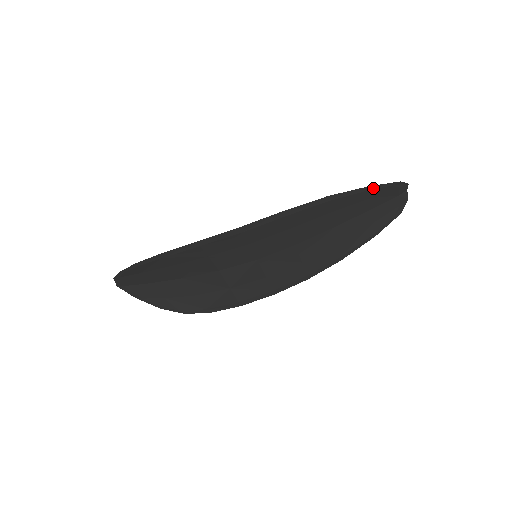
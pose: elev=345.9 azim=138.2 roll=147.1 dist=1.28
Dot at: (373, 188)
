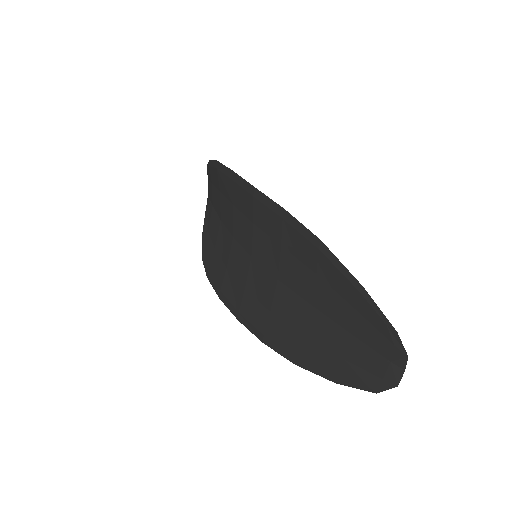
Dot at: (364, 294)
